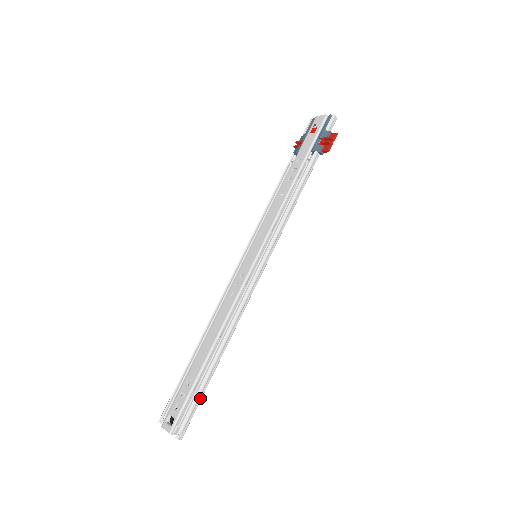
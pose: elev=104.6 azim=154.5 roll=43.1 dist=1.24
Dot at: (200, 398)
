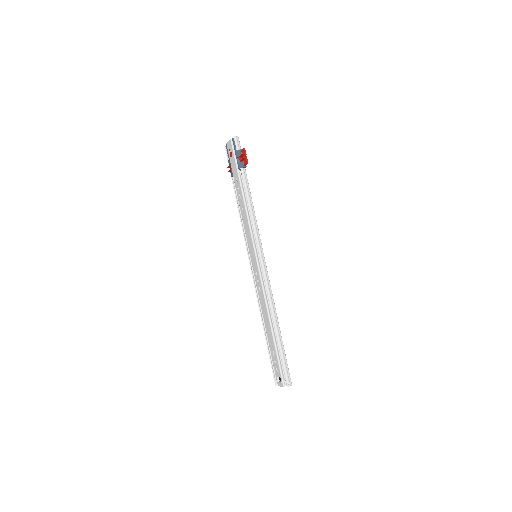
Dot at: (285, 357)
